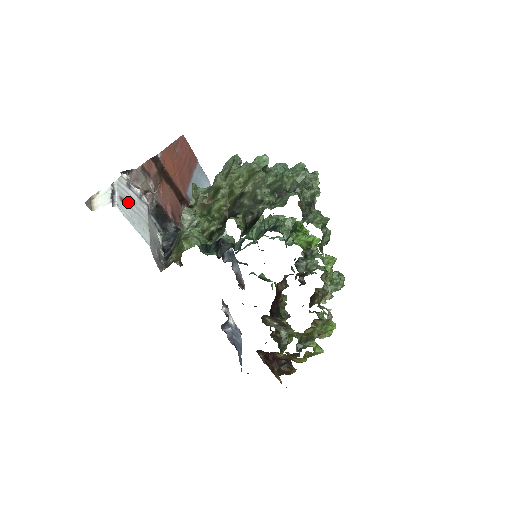
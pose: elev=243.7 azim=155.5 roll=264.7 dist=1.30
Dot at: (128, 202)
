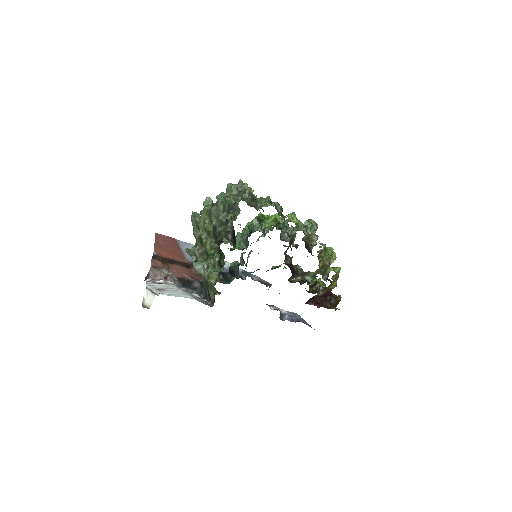
Dot at: (162, 289)
